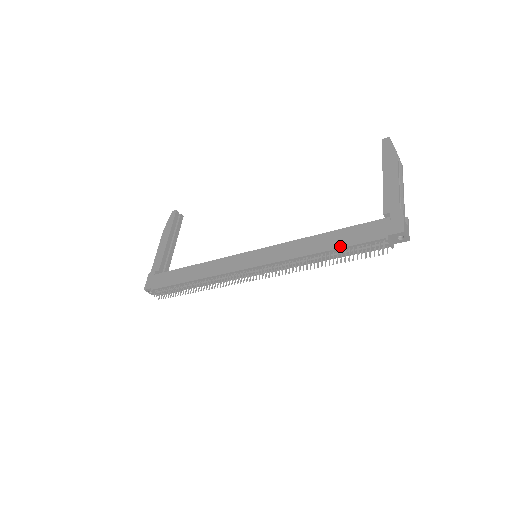
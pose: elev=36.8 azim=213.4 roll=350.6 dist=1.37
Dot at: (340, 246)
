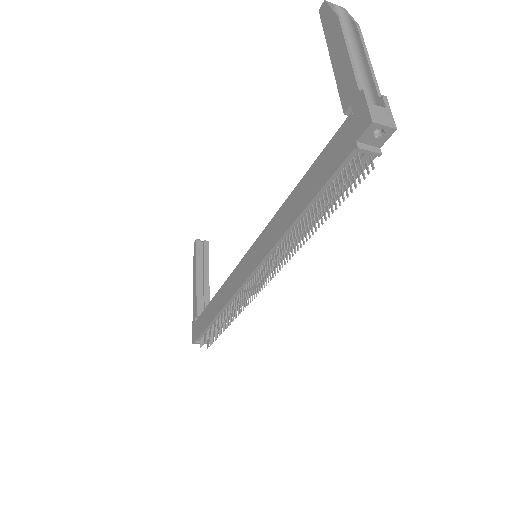
Dot at: (313, 195)
